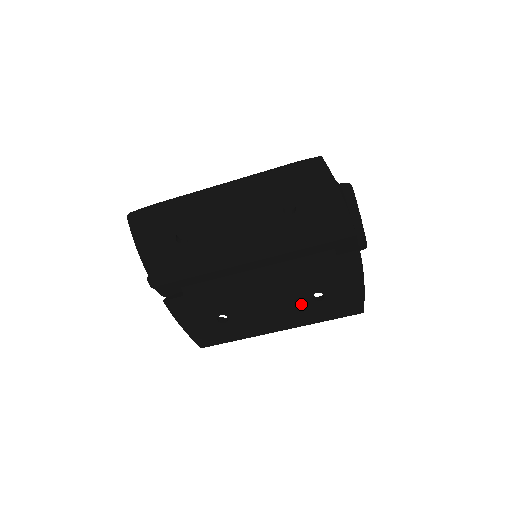
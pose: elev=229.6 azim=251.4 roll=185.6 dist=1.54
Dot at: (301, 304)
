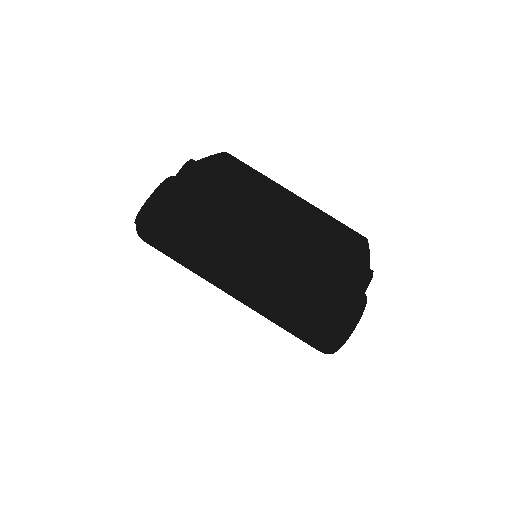
Dot at: (285, 280)
